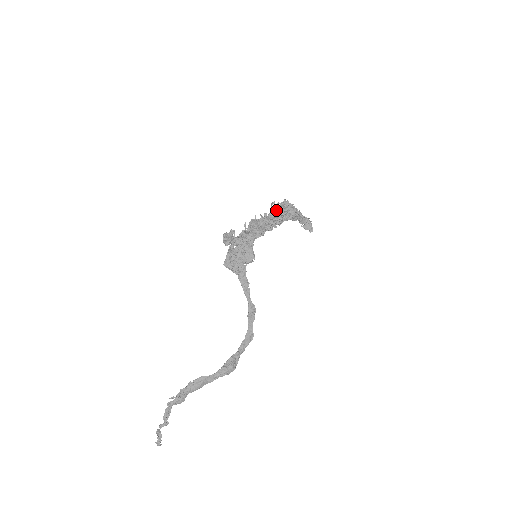
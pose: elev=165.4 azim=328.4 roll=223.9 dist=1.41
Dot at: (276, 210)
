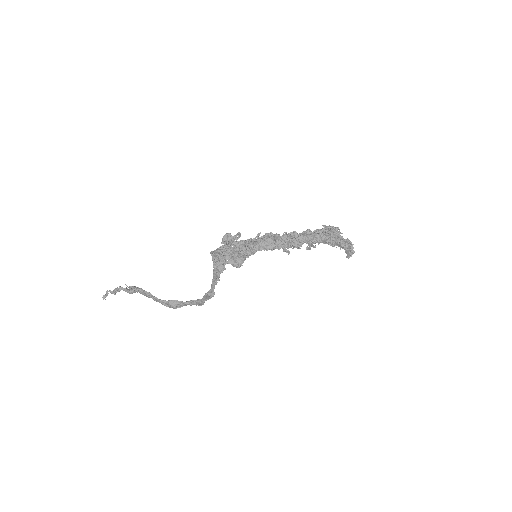
Dot at: (312, 233)
